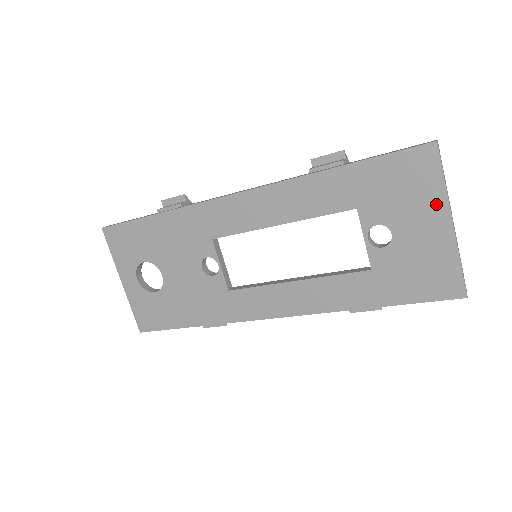
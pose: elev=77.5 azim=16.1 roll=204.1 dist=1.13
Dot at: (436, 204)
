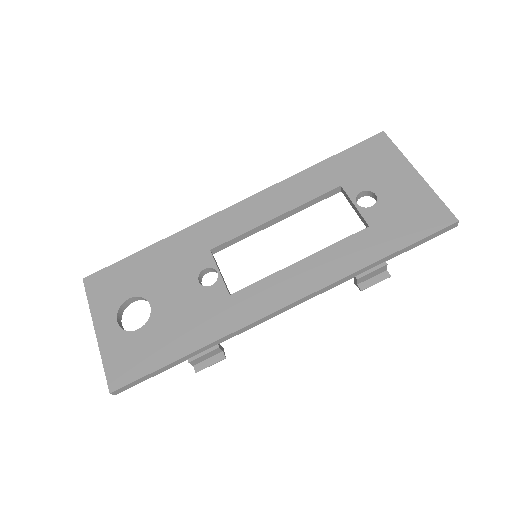
Dot at: (400, 165)
